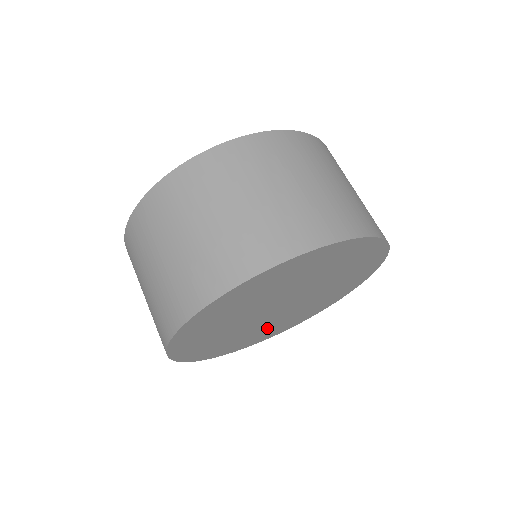
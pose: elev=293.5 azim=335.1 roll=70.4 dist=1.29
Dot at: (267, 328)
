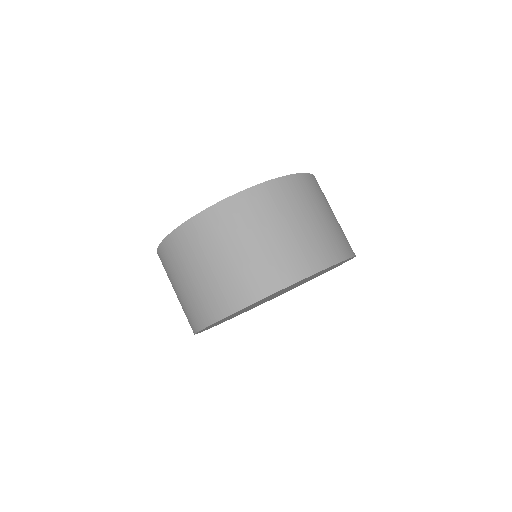
Dot at: (244, 311)
